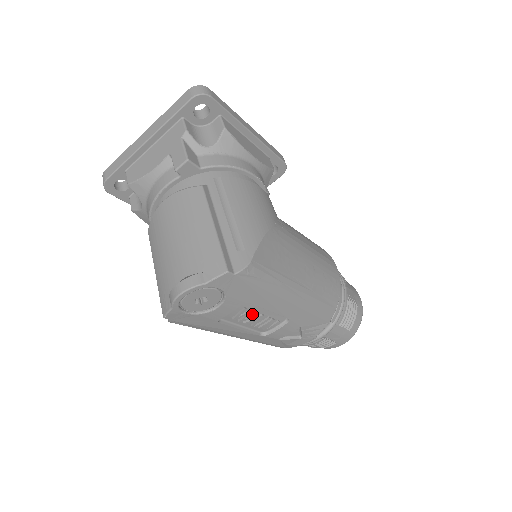
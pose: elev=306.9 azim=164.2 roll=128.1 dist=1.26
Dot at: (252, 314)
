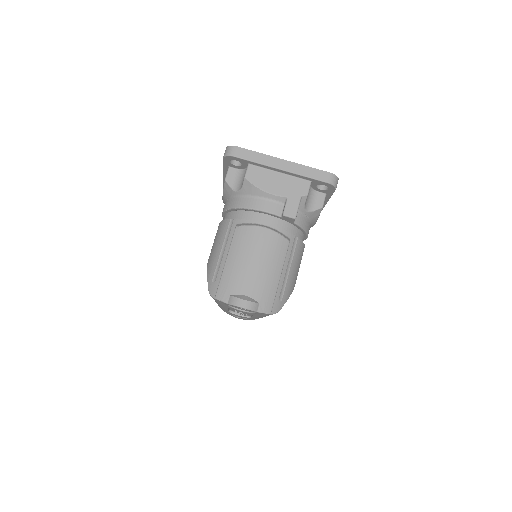
Dot at: (244, 313)
